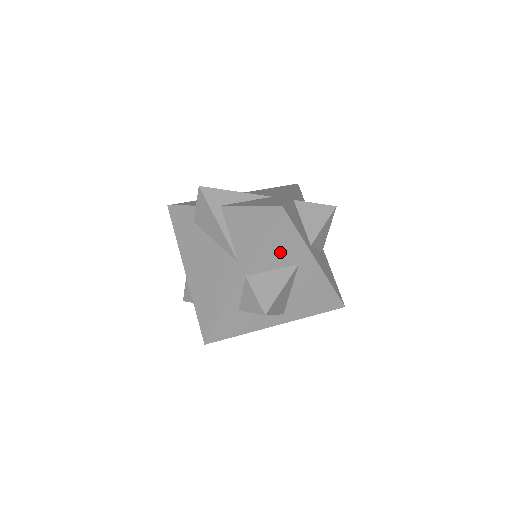
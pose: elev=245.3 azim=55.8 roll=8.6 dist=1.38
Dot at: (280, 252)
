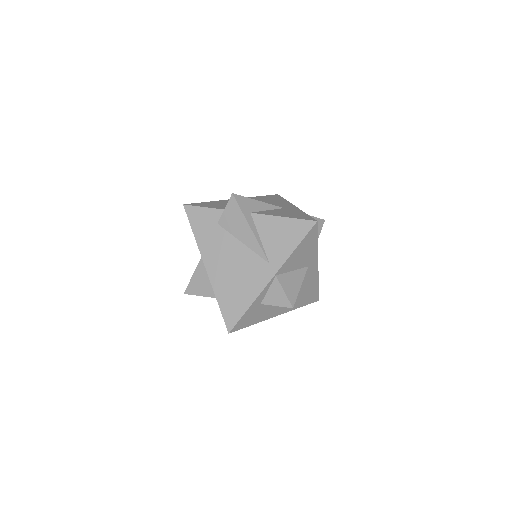
Dot at: (302, 257)
